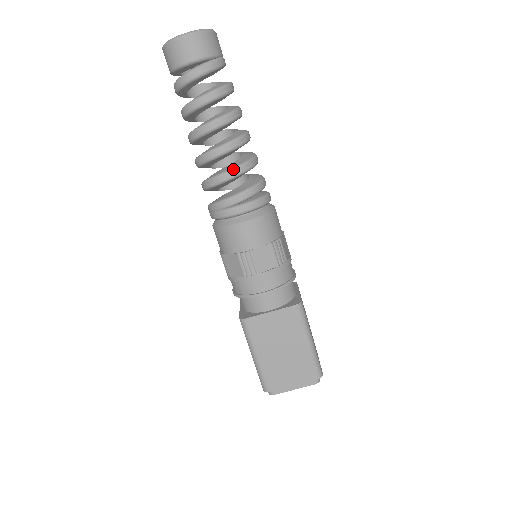
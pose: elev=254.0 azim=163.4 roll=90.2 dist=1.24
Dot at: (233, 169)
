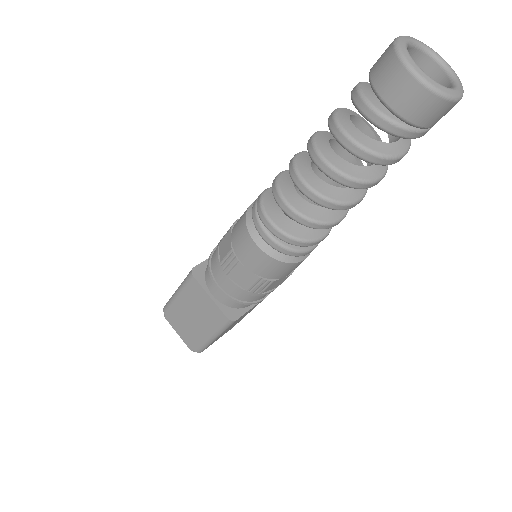
Dot at: (297, 213)
